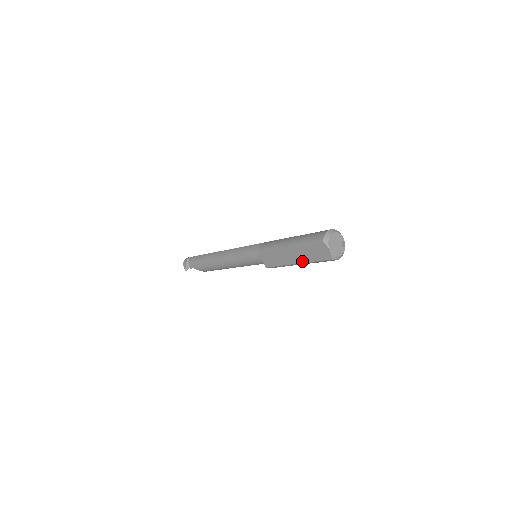
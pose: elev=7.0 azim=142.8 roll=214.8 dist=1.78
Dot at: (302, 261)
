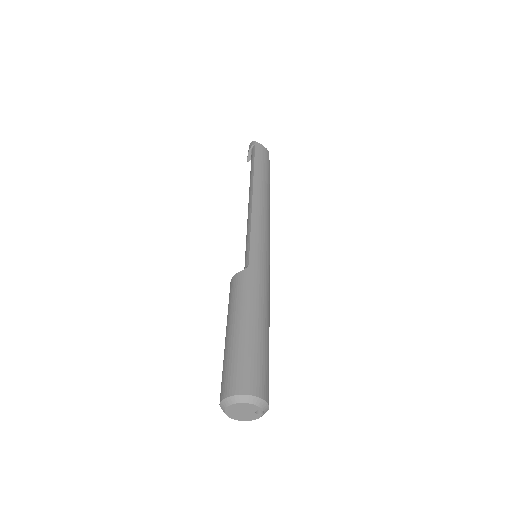
Dot at: occluded
